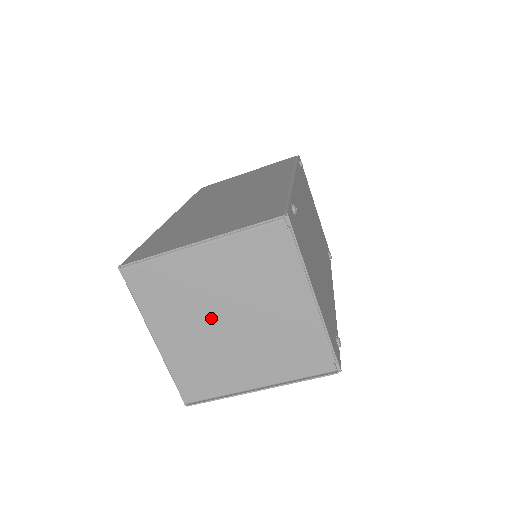
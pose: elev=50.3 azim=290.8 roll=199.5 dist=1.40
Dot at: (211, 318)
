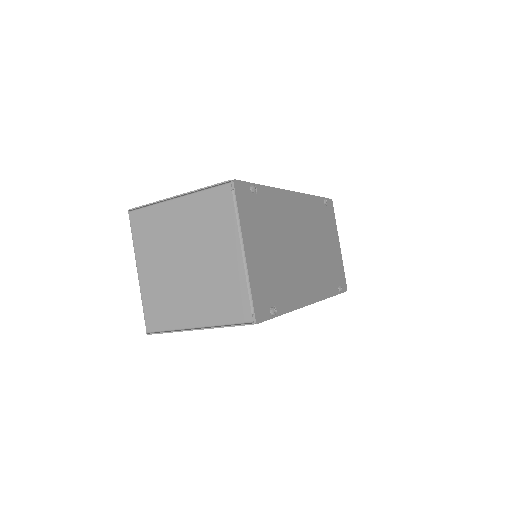
Dot at: (174, 258)
